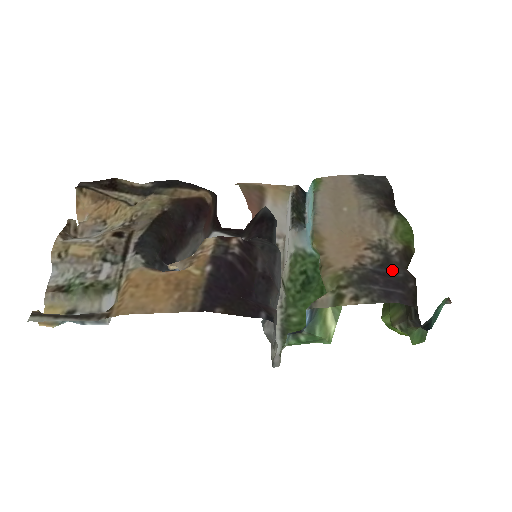
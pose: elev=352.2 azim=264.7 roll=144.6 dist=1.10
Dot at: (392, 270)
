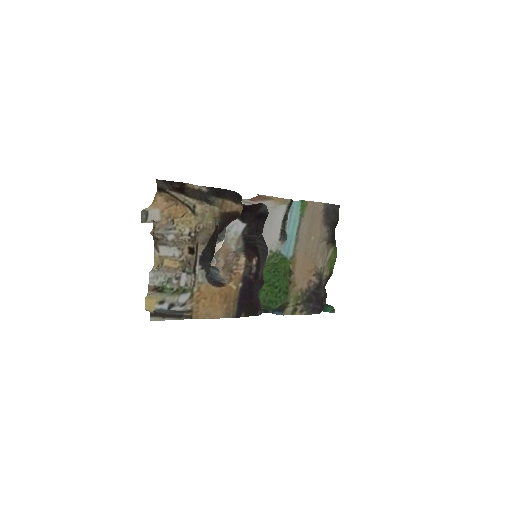
Dot at: (320, 291)
